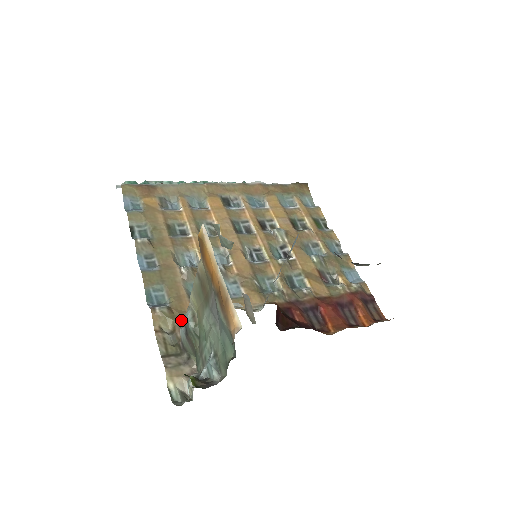
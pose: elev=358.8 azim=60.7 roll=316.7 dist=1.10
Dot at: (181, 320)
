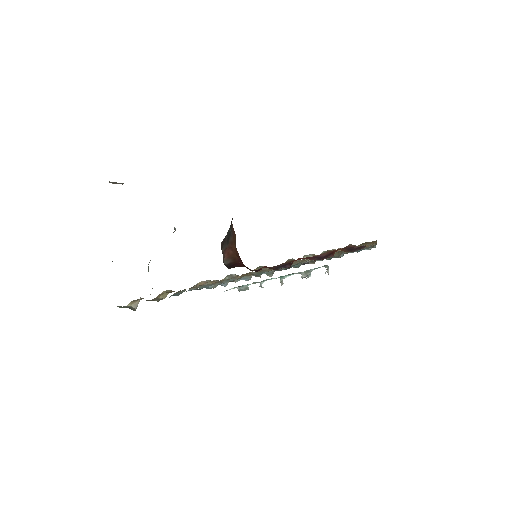
Dot at: occluded
